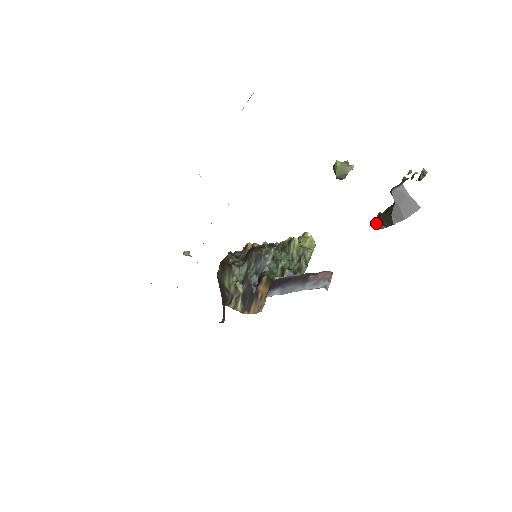
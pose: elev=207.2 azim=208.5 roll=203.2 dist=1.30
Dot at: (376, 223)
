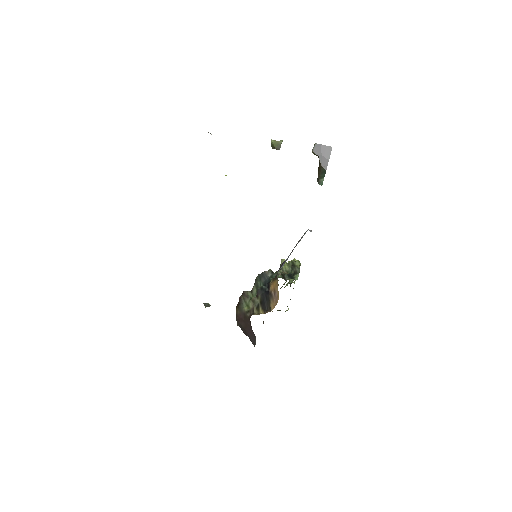
Dot at: (318, 183)
